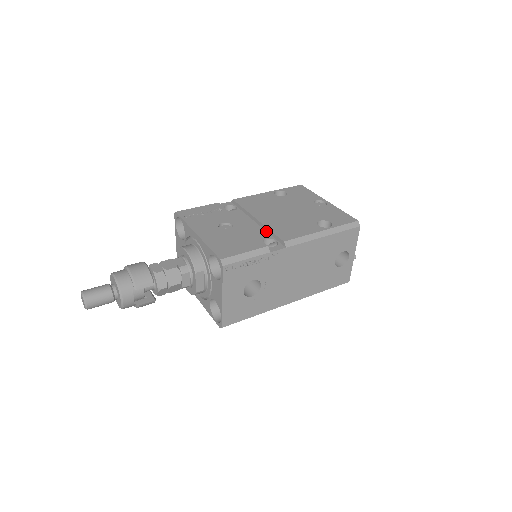
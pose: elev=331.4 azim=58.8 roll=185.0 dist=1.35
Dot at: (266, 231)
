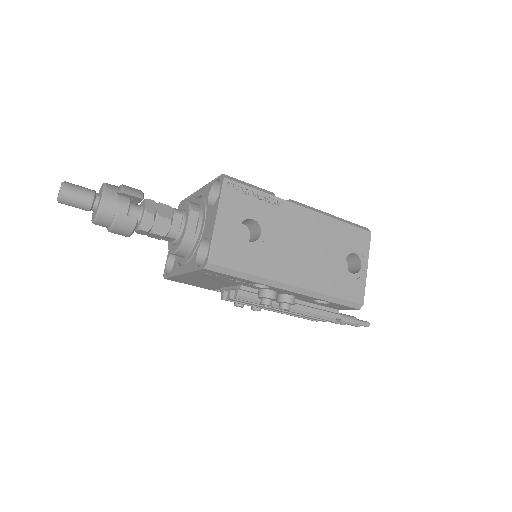
Dot at: occluded
